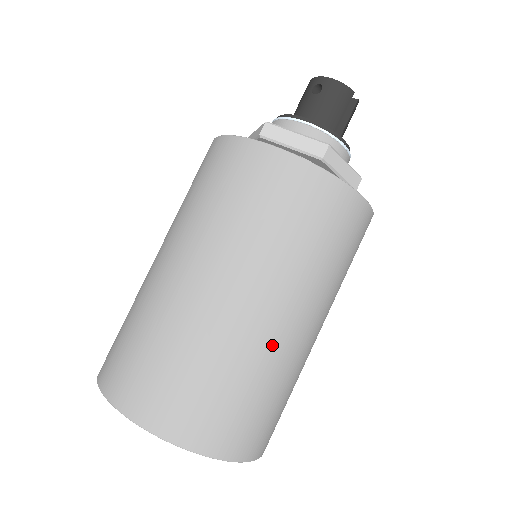
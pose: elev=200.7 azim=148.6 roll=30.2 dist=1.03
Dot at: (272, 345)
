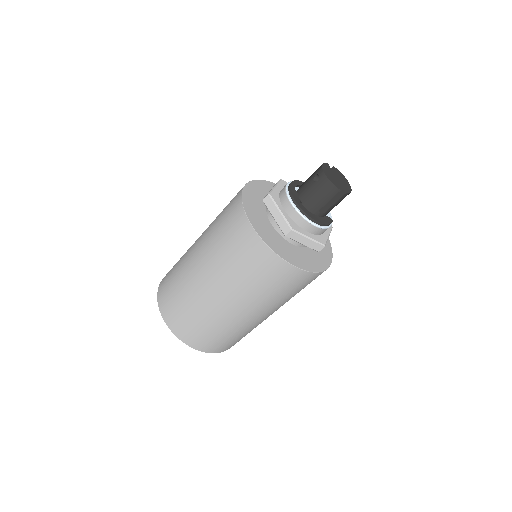
Dot at: (224, 316)
